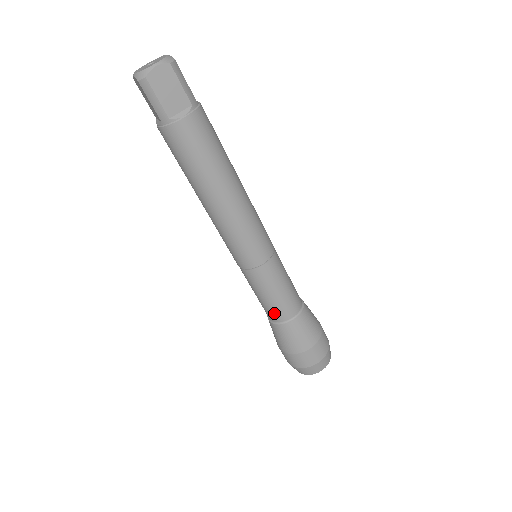
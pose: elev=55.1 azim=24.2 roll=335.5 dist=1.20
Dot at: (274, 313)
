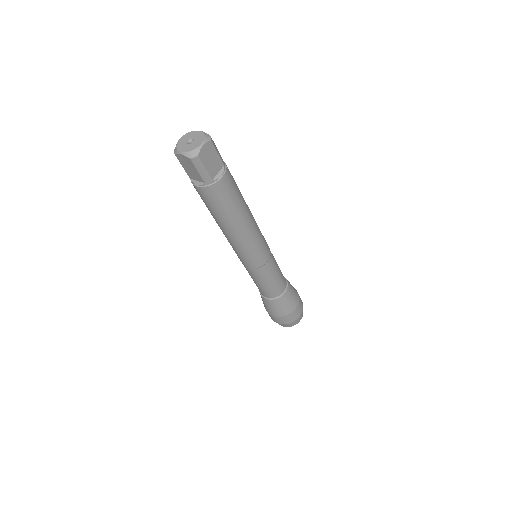
Dot at: occluded
